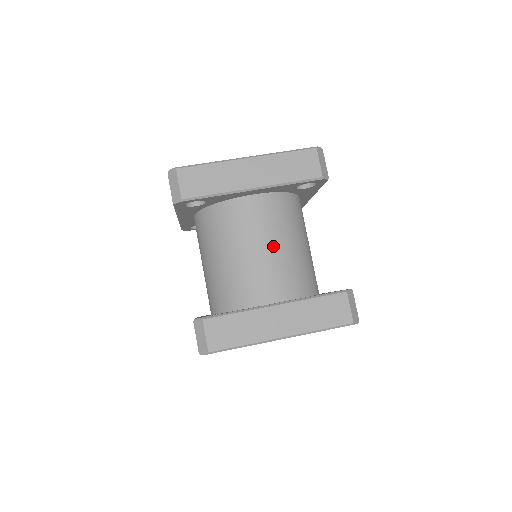
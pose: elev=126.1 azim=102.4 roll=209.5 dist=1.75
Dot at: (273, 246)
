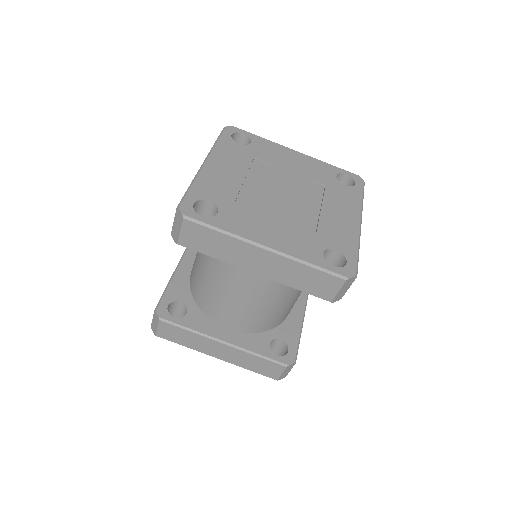
Dot at: (253, 301)
